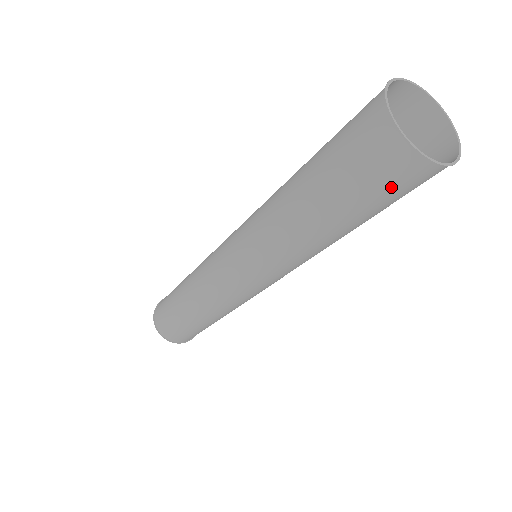
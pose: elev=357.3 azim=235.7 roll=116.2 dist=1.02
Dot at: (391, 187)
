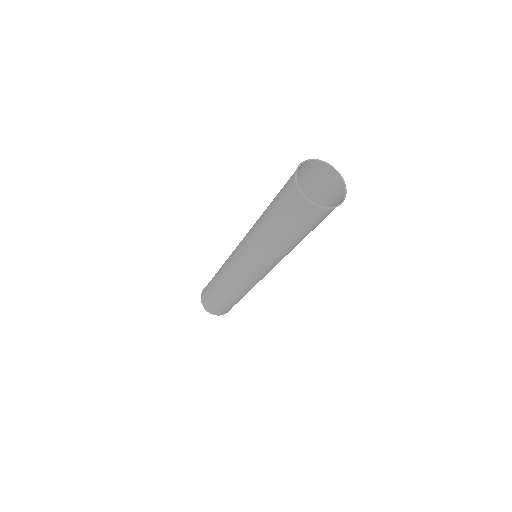
Dot at: (299, 216)
